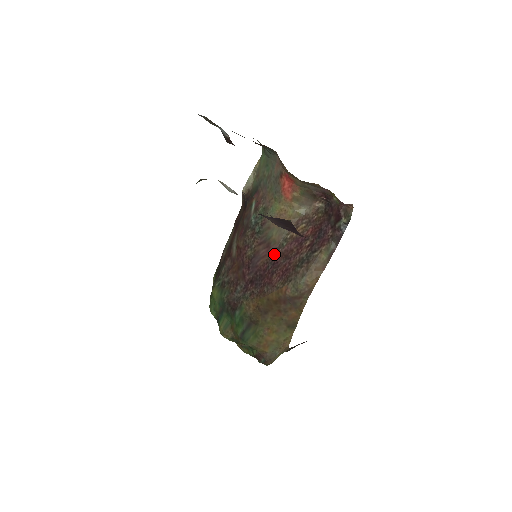
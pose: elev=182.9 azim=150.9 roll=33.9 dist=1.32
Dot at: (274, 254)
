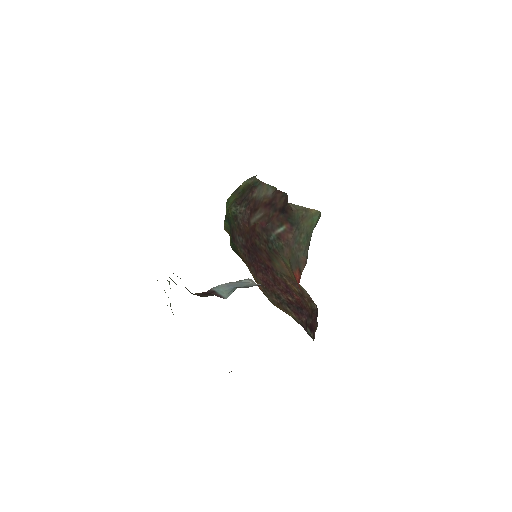
Dot at: (270, 267)
